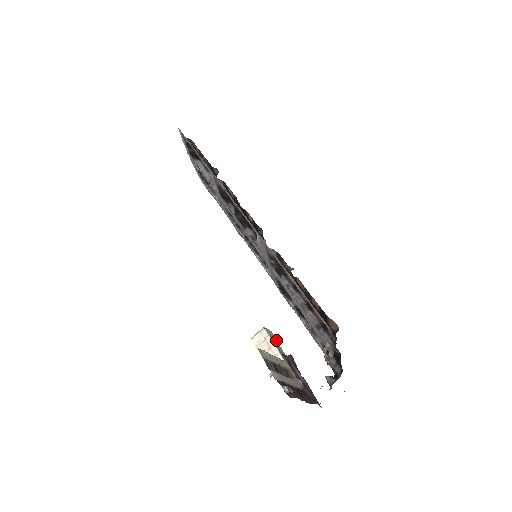
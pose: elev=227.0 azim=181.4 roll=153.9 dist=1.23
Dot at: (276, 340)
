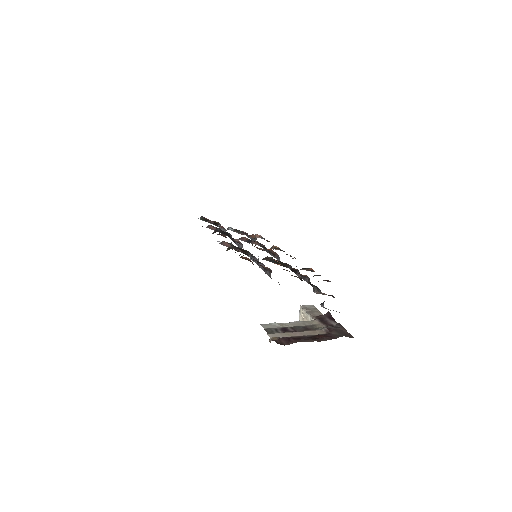
Dot at: (316, 309)
